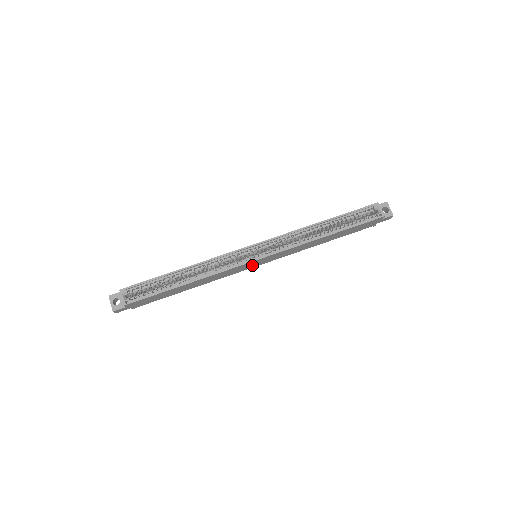
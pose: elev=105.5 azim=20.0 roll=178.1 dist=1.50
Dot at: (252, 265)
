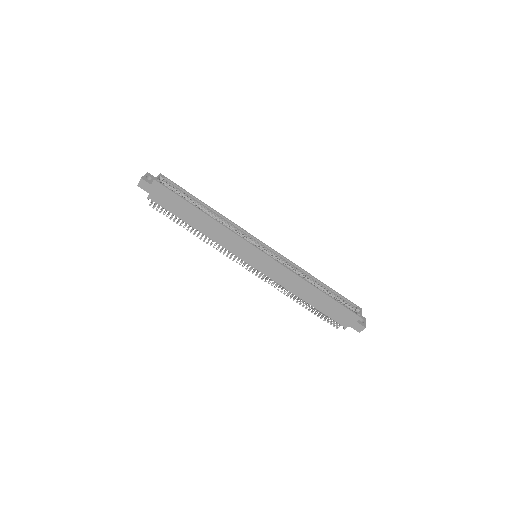
Dot at: (249, 256)
